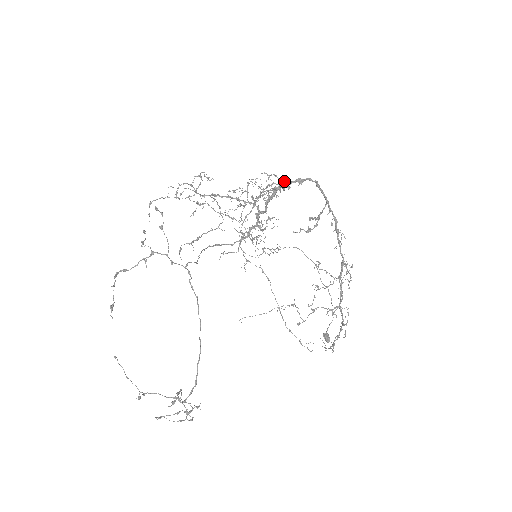
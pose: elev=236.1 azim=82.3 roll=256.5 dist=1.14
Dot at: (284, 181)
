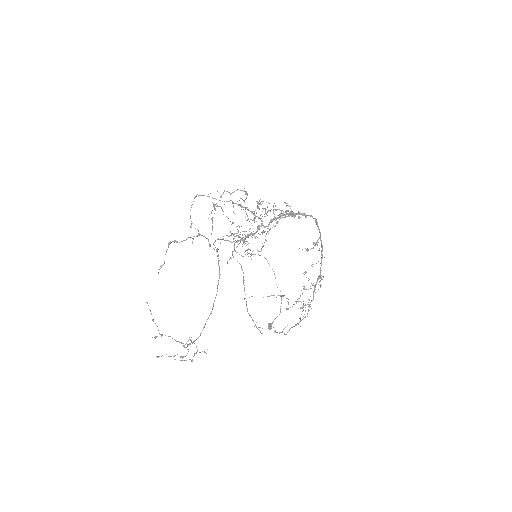
Dot at: (292, 211)
